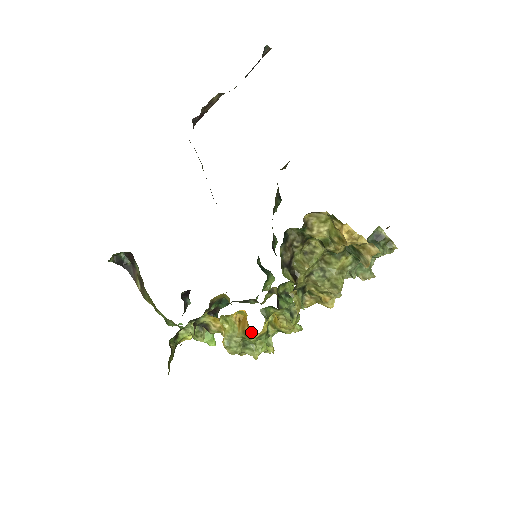
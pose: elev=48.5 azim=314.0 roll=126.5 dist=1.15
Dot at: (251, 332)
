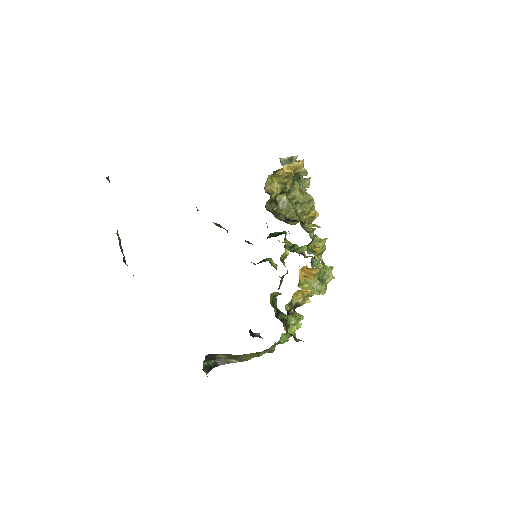
Dot at: (317, 270)
